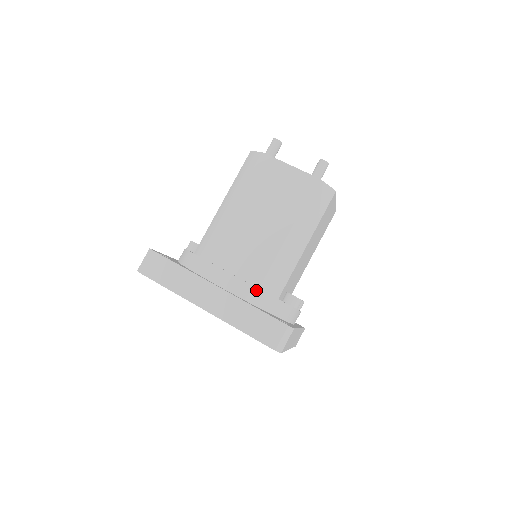
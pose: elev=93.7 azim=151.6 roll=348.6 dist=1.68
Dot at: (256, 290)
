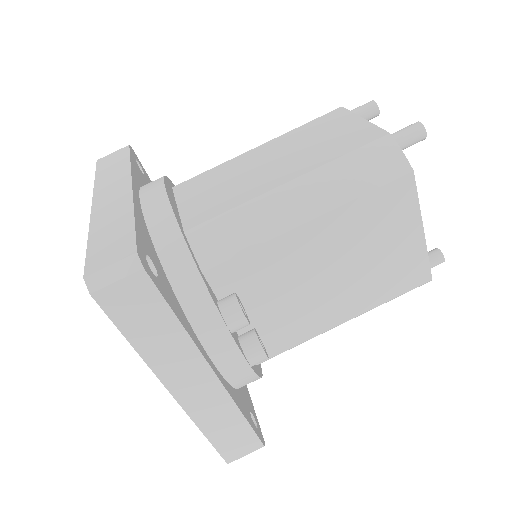
Dot at: (172, 220)
